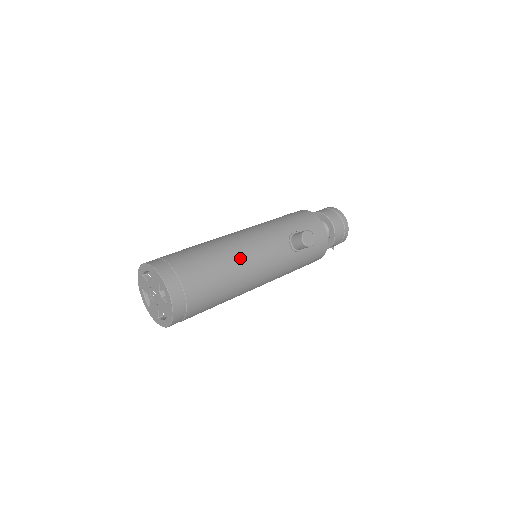
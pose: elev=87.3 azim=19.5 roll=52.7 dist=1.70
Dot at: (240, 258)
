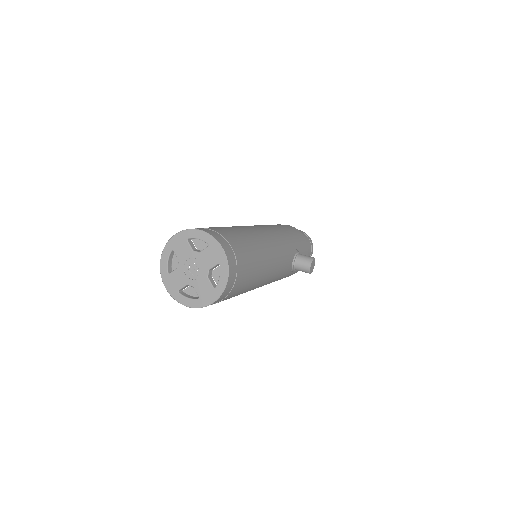
Dot at: (269, 262)
